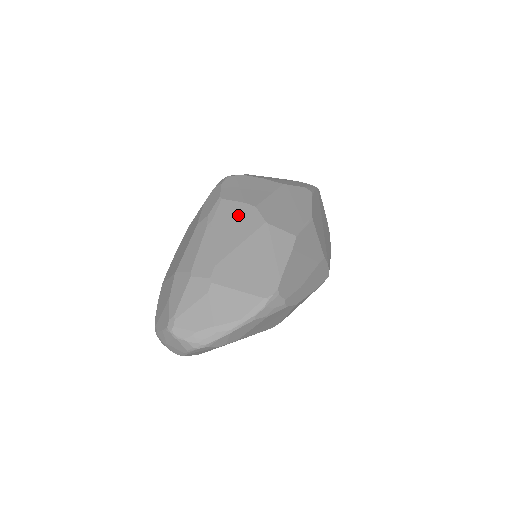
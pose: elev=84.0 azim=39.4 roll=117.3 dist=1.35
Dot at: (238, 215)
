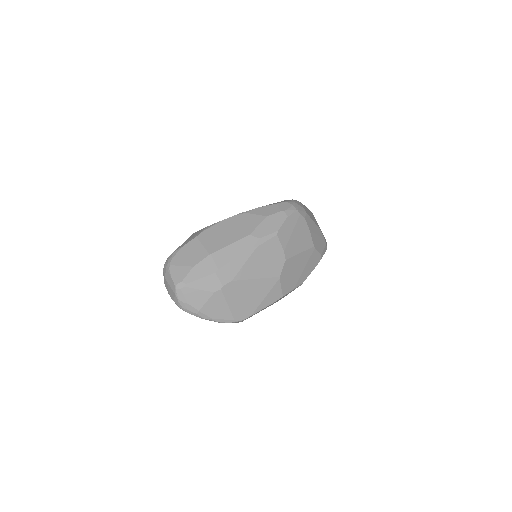
Dot at: (273, 257)
